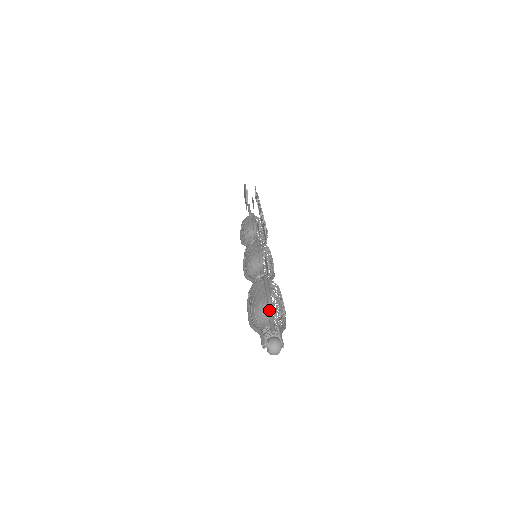
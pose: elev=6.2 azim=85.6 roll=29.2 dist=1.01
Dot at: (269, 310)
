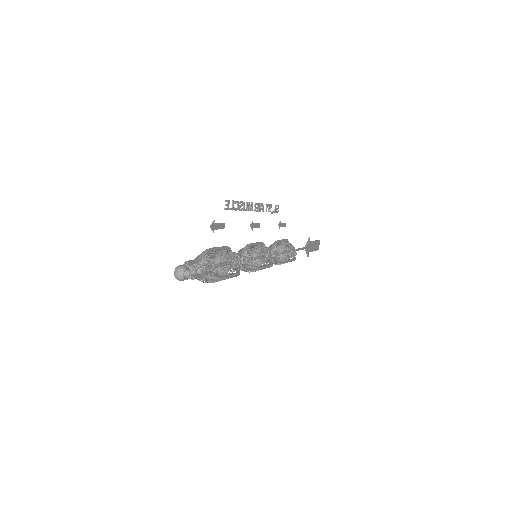
Dot at: (200, 254)
